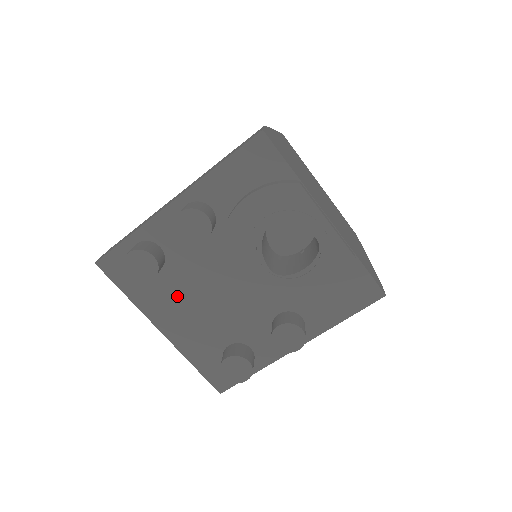
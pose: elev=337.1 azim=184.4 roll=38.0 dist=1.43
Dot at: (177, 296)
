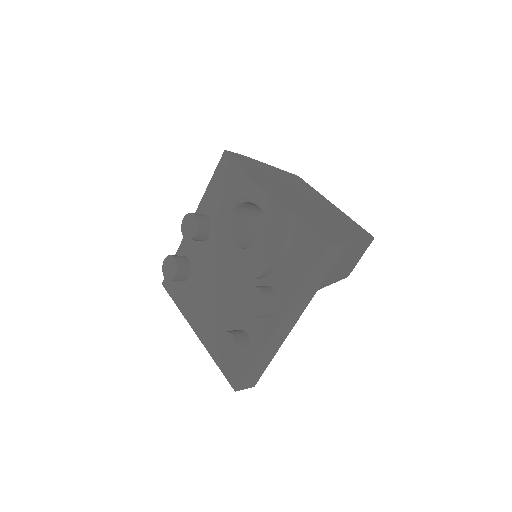
Dot at: (200, 296)
